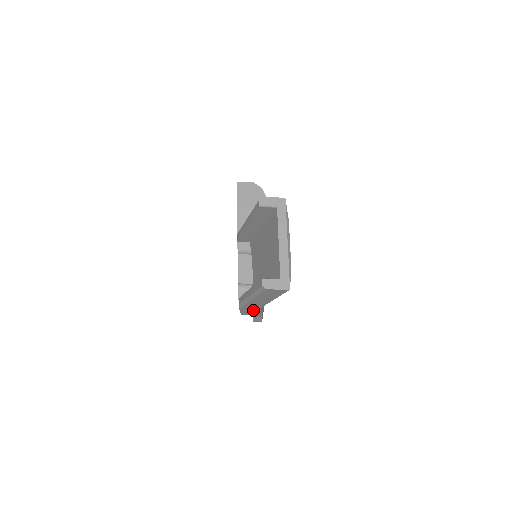
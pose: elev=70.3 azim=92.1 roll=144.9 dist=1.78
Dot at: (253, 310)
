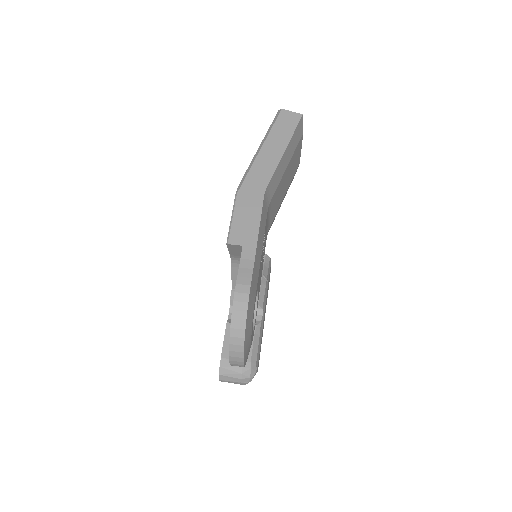
Dot at: (251, 209)
